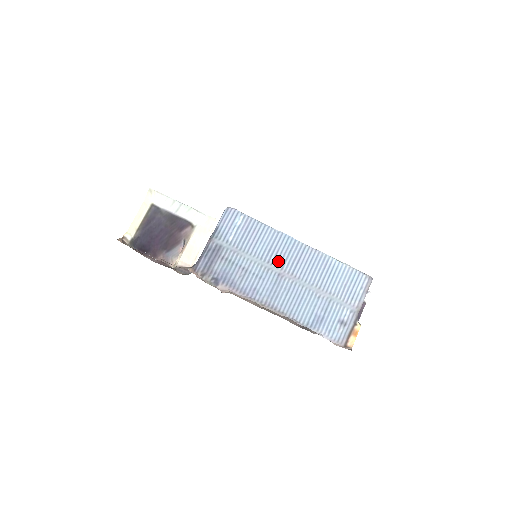
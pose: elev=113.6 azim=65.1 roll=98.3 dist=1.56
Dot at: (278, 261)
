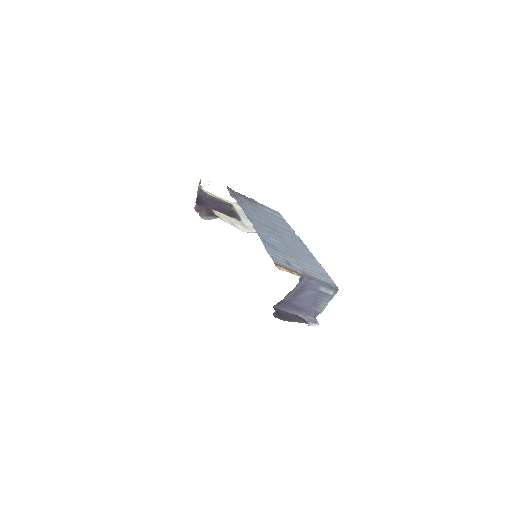
Dot at: (281, 230)
